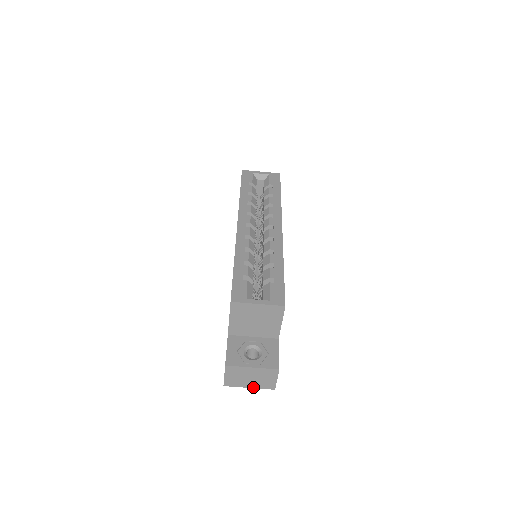
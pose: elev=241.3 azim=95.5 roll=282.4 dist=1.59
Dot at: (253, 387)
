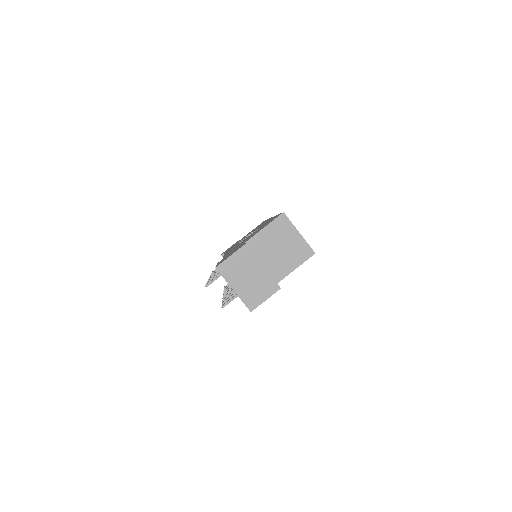
Dot at: (237, 292)
